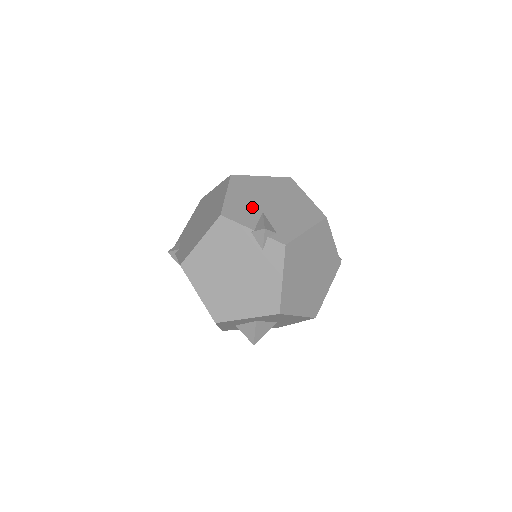
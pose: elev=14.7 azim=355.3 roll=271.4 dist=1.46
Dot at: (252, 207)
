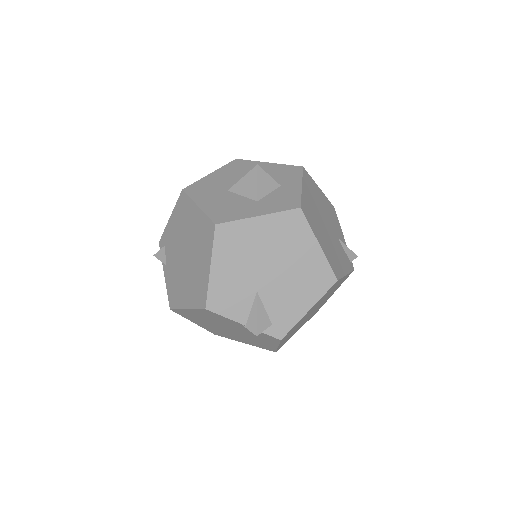
Dot at: (244, 286)
